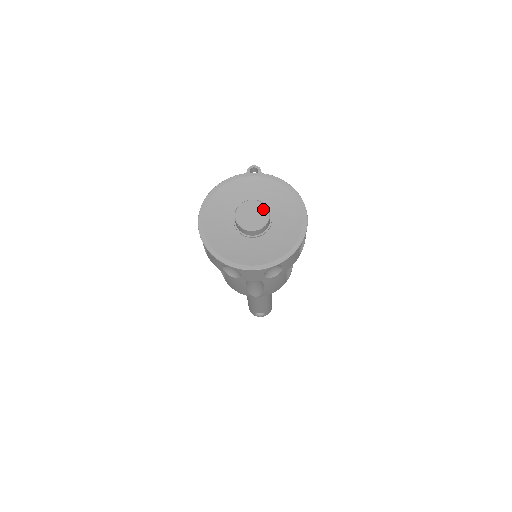
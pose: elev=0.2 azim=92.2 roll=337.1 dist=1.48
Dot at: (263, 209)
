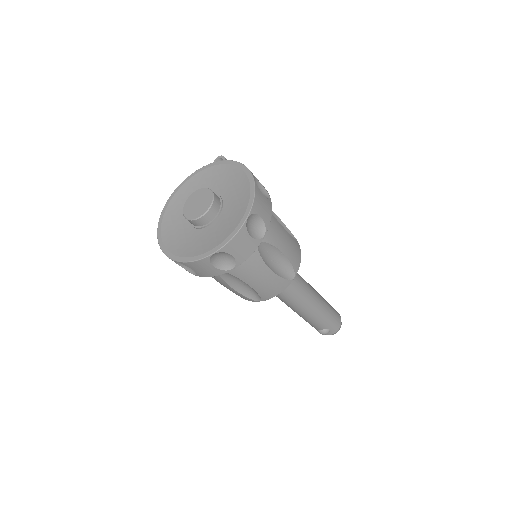
Dot at: (208, 195)
